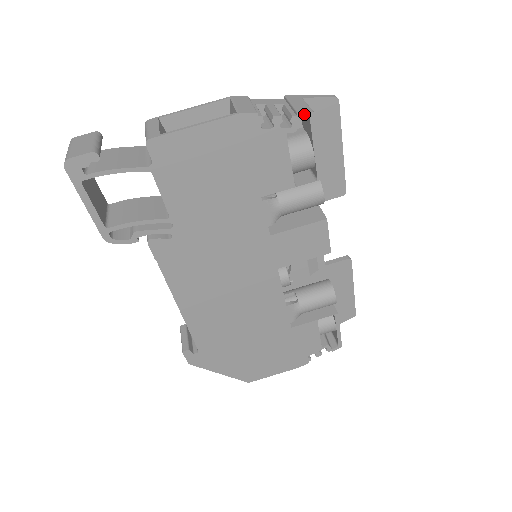
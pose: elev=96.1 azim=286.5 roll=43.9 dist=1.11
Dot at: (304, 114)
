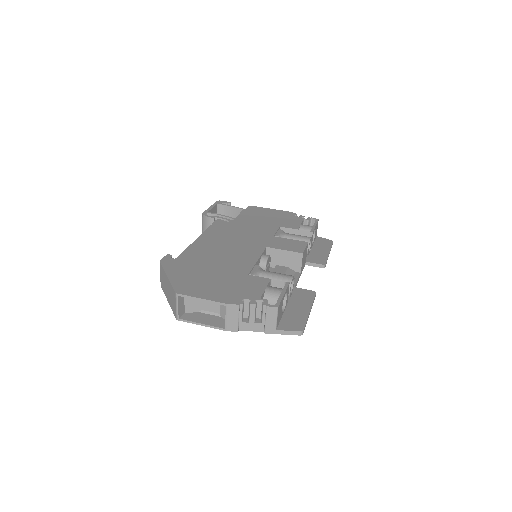
Dot at: (314, 218)
